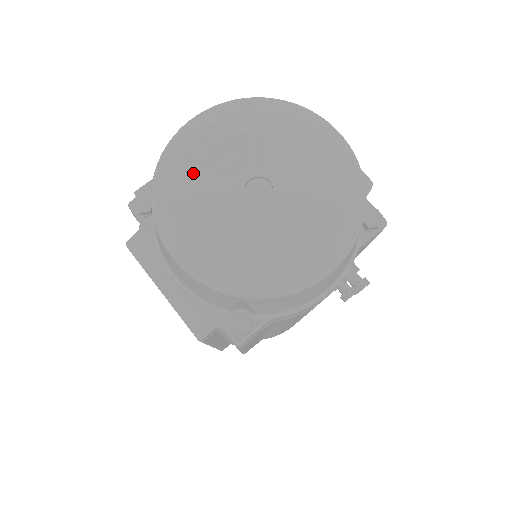
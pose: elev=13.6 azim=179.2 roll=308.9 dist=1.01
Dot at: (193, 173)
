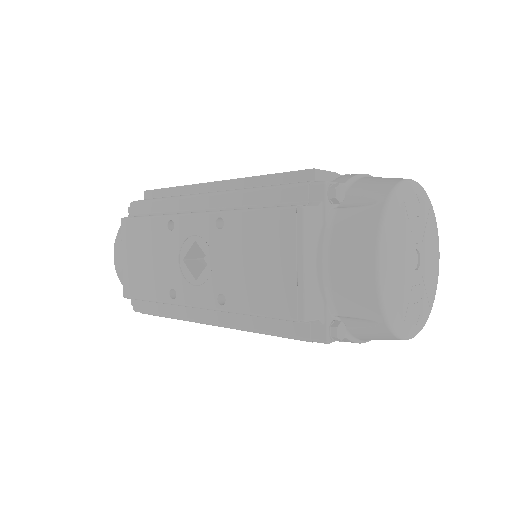
Dot at: (404, 218)
